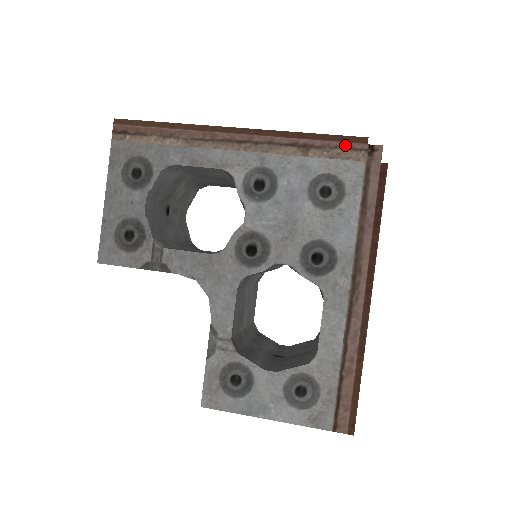
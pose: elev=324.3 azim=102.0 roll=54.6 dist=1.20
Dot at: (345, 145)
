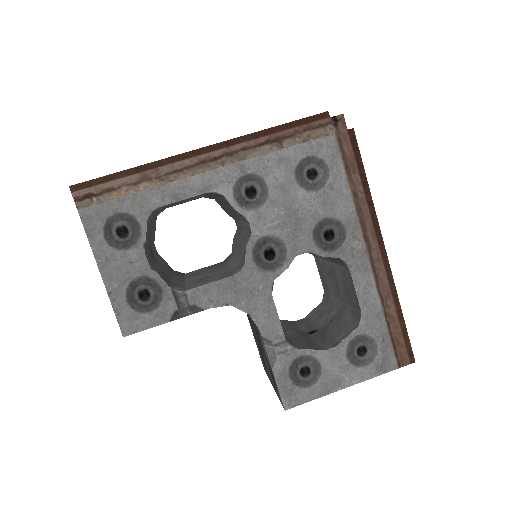
Dot at: (311, 125)
